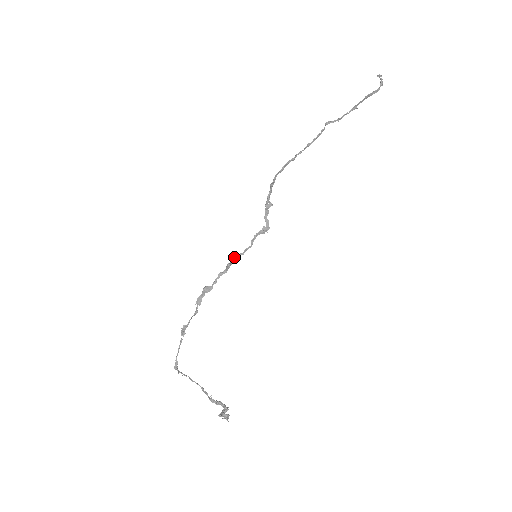
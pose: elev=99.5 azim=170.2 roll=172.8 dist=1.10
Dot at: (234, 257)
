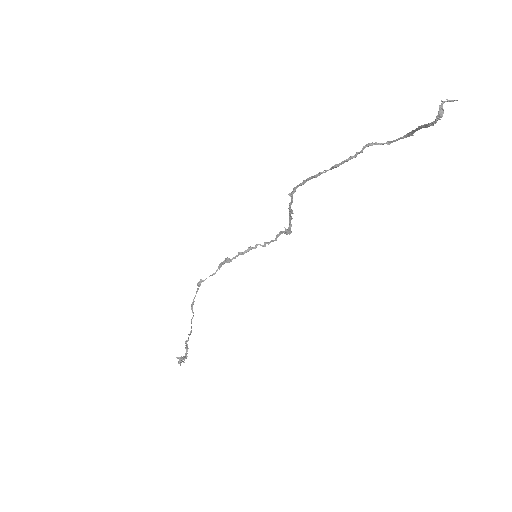
Dot at: occluded
